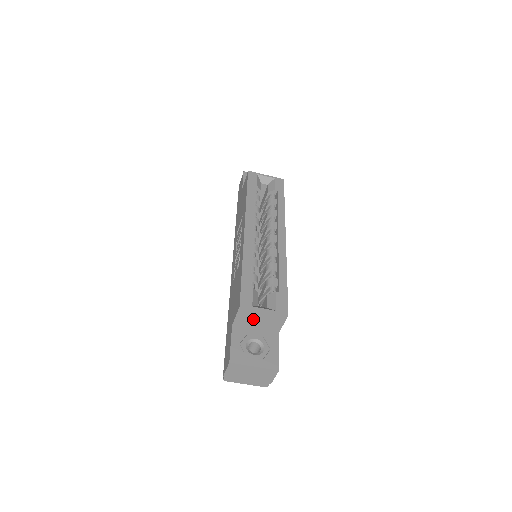
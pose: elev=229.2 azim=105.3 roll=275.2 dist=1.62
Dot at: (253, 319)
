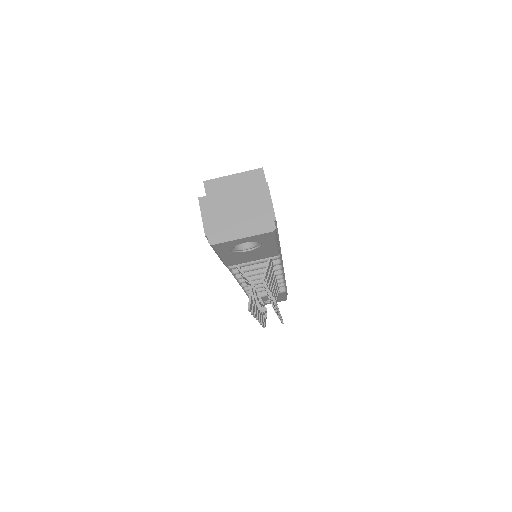
Dot at: occluded
